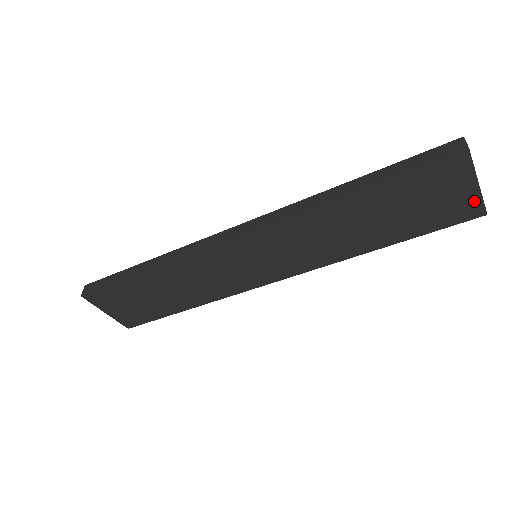
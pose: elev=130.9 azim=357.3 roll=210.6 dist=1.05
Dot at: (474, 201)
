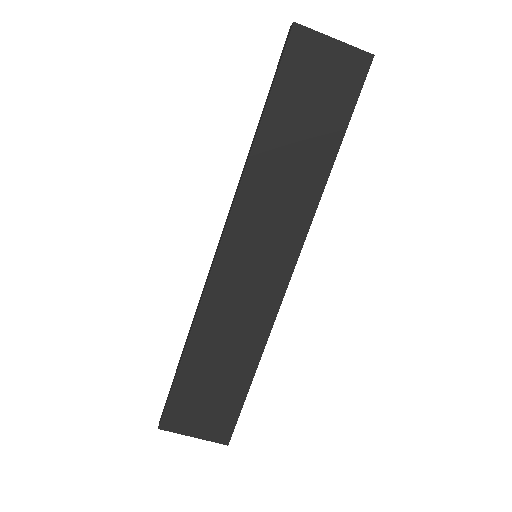
Dot at: (350, 54)
